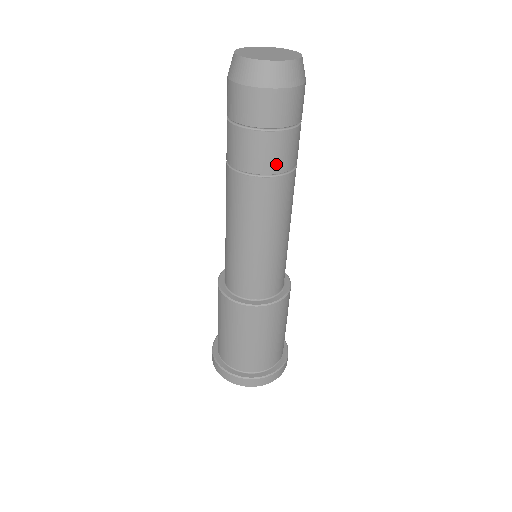
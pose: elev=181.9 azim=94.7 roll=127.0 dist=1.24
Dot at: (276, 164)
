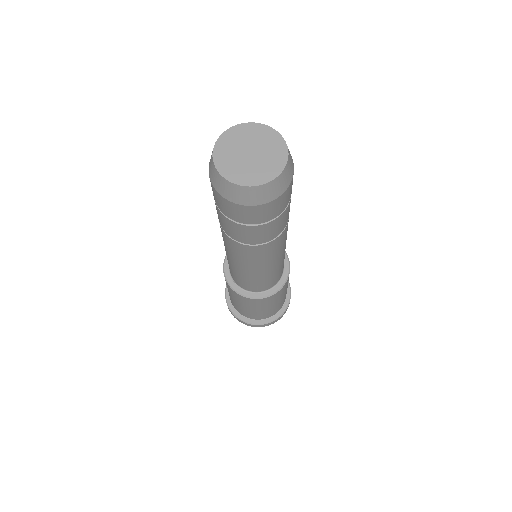
Dot at: (264, 238)
